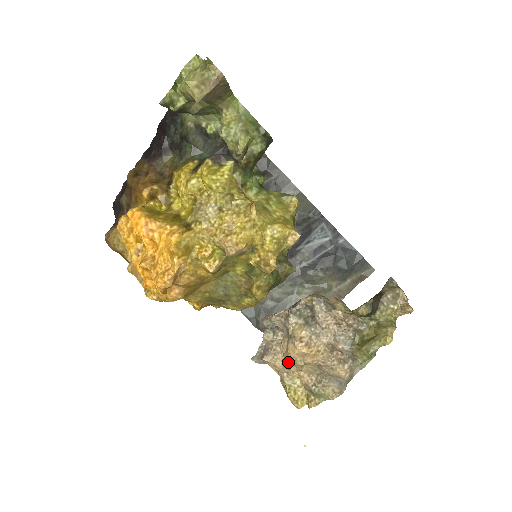
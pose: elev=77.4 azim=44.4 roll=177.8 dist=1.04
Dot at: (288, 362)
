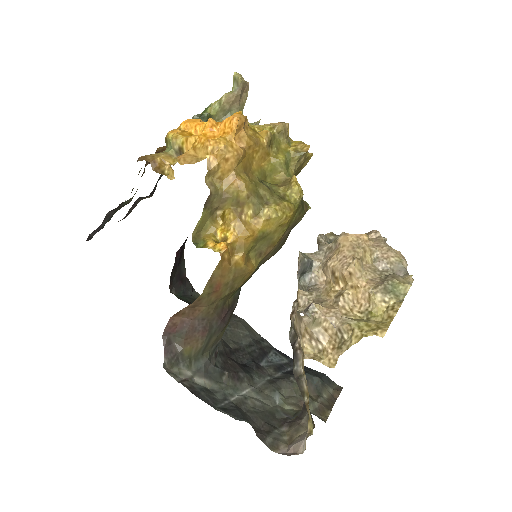
Dot at: (346, 258)
